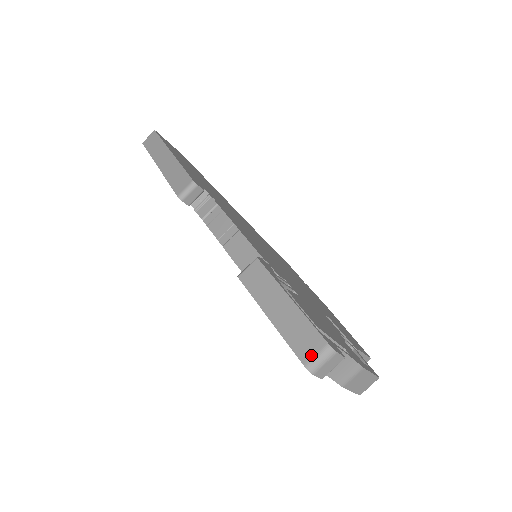
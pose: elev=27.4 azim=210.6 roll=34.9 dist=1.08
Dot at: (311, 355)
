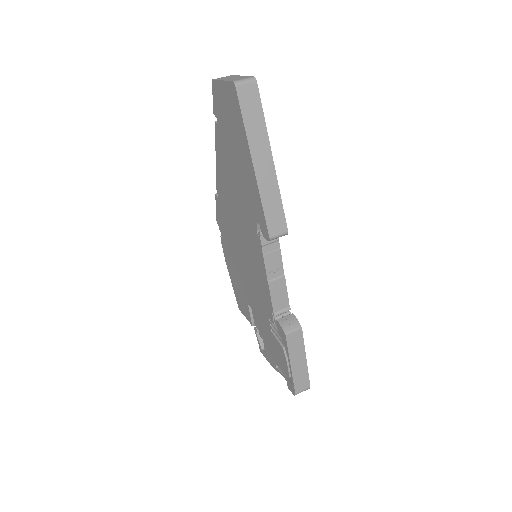
Dot at: (301, 390)
